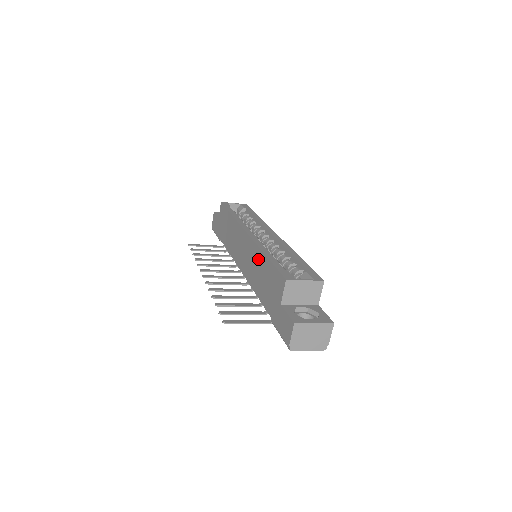
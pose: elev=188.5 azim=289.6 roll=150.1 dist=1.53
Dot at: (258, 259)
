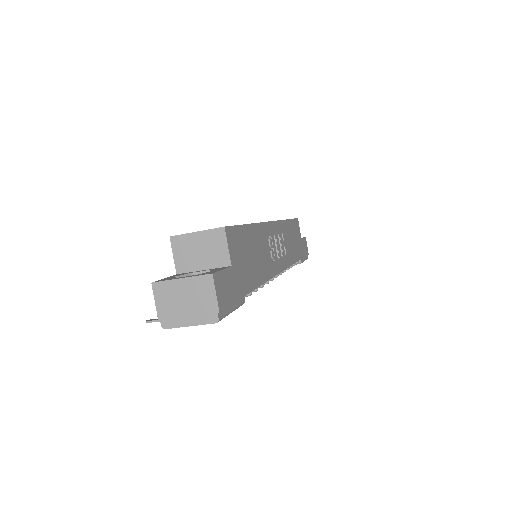
Dot at: occluded
